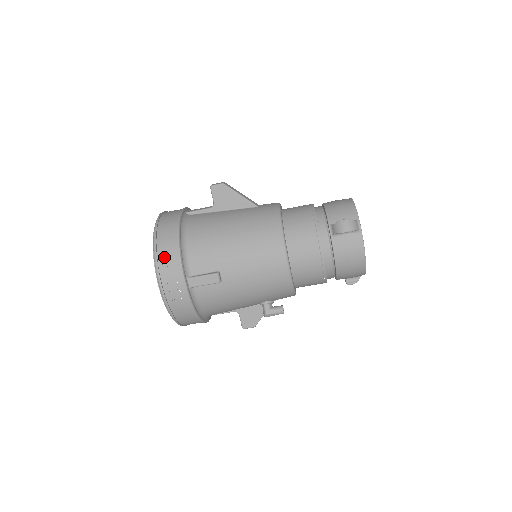
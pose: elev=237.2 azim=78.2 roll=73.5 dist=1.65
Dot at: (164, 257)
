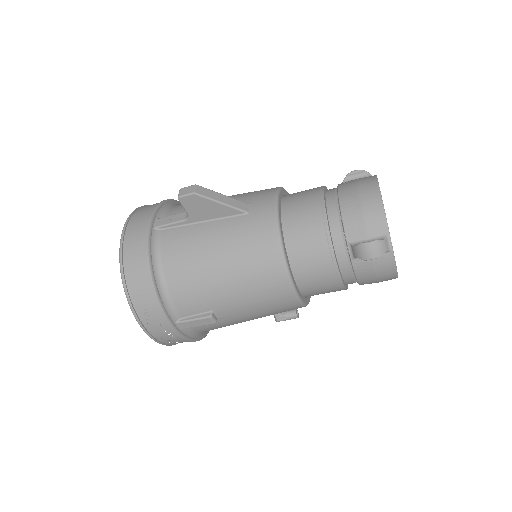
Dot at: (141, 306)
